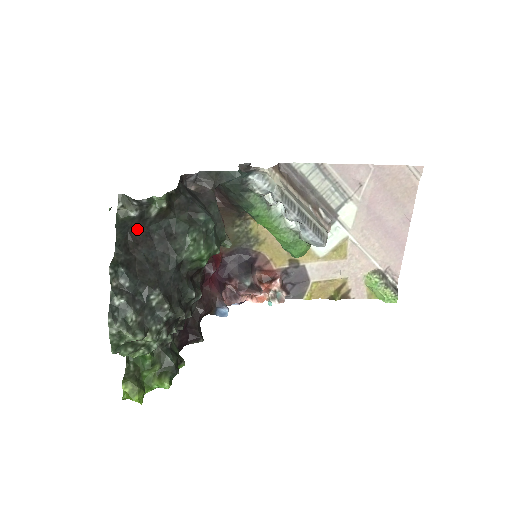
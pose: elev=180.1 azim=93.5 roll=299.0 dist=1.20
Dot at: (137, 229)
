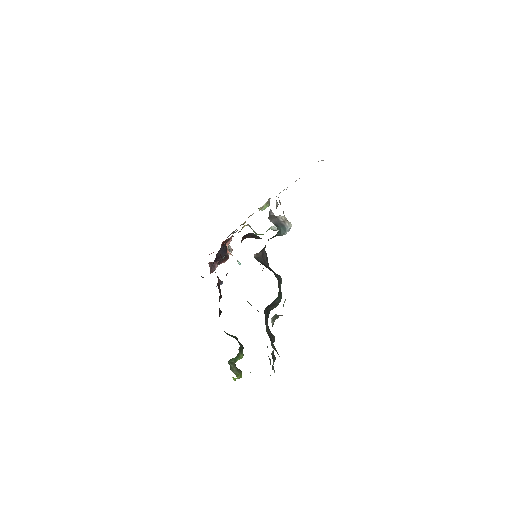
Dot at: occluded
